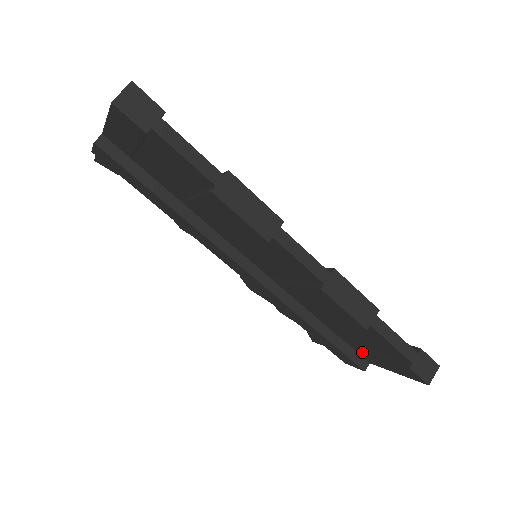
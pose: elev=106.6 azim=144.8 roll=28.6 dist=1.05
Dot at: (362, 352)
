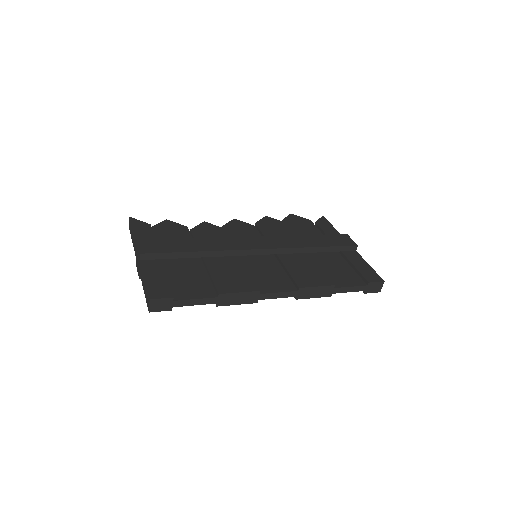
Dot at: occluded
